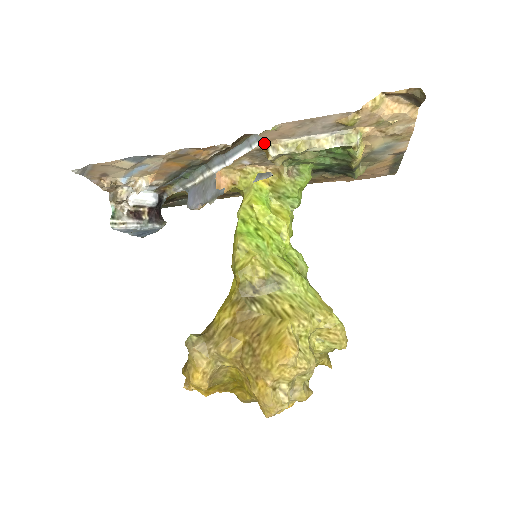
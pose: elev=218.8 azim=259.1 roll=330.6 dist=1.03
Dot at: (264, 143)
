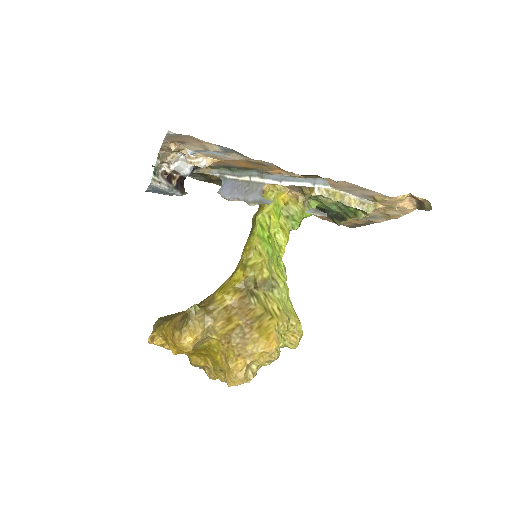
Dot at: occluded
